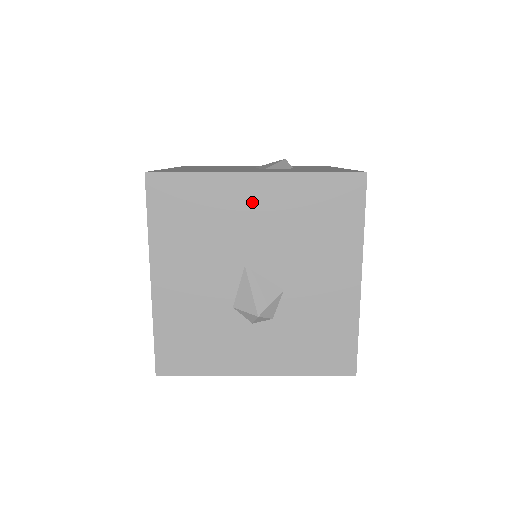
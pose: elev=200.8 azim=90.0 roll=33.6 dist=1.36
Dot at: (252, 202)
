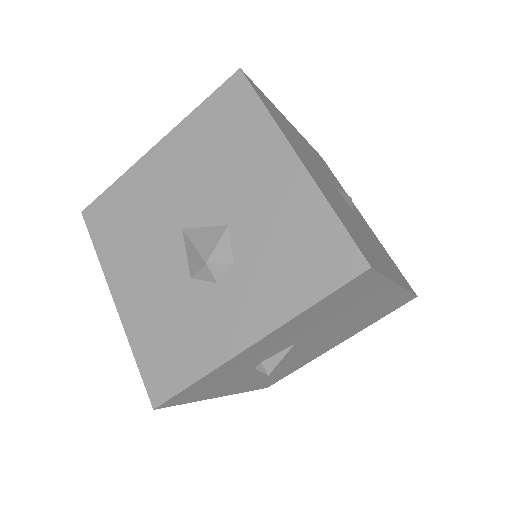
Dot at: (162, 170)
